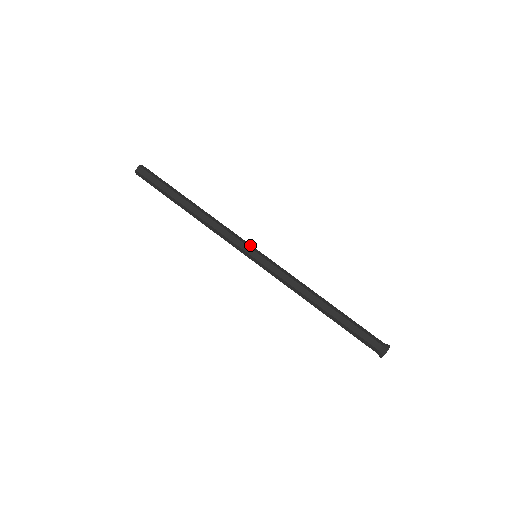
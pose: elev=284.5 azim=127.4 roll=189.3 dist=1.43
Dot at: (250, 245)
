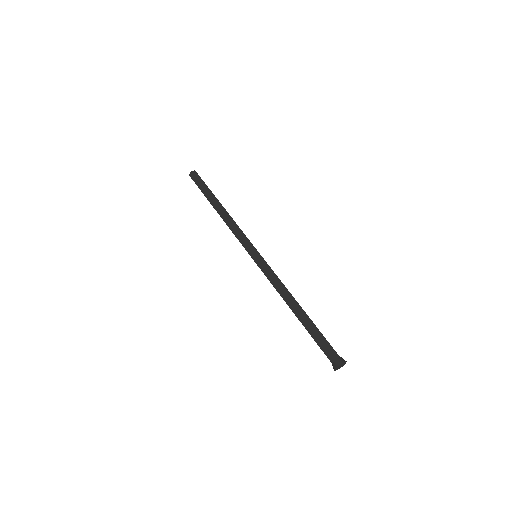
Dot at: (252, 246)
